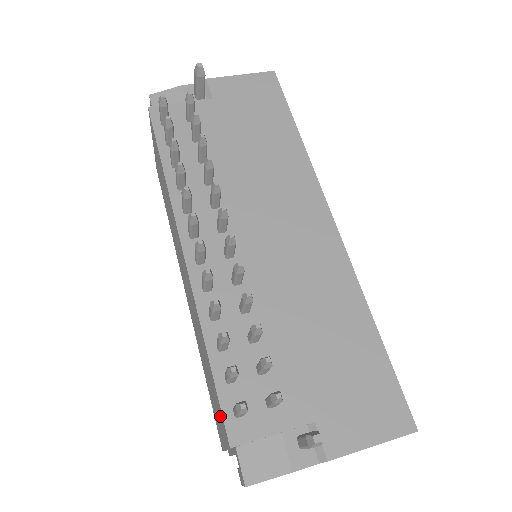
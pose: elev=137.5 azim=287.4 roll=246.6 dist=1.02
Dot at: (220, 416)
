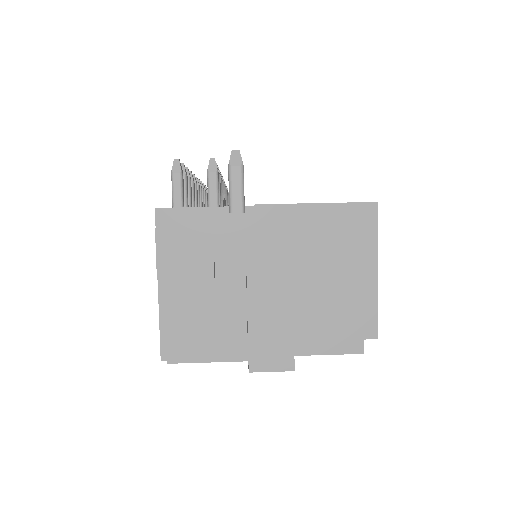
Dot at: occluded
